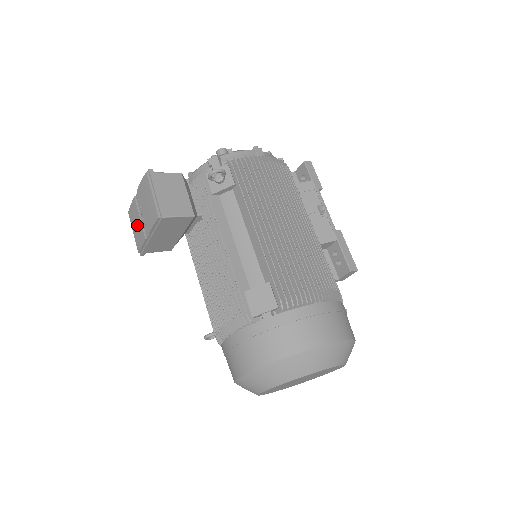
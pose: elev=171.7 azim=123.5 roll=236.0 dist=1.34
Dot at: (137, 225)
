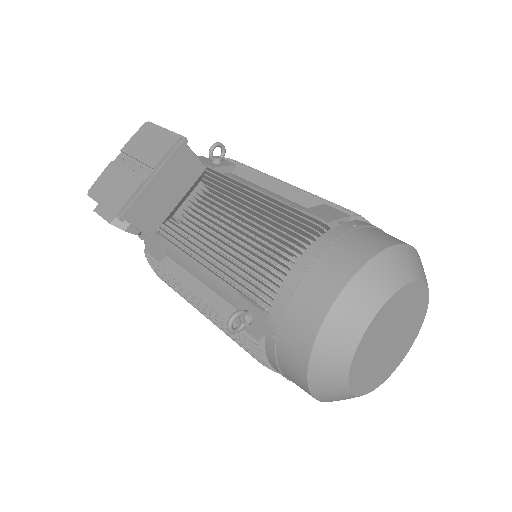
Dot at: (118, 182)
